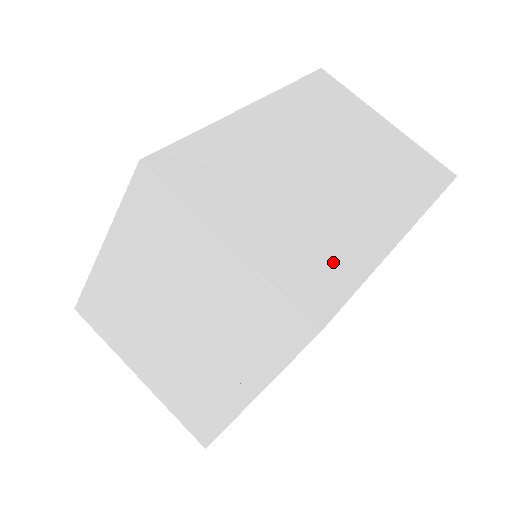
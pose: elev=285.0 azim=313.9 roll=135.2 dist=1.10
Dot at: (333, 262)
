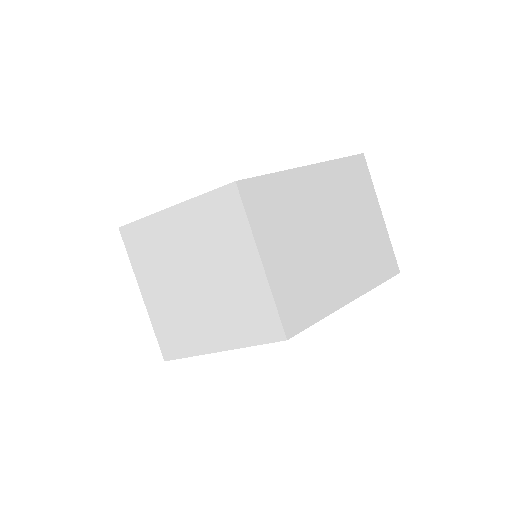
Dot at: (310, 301)
